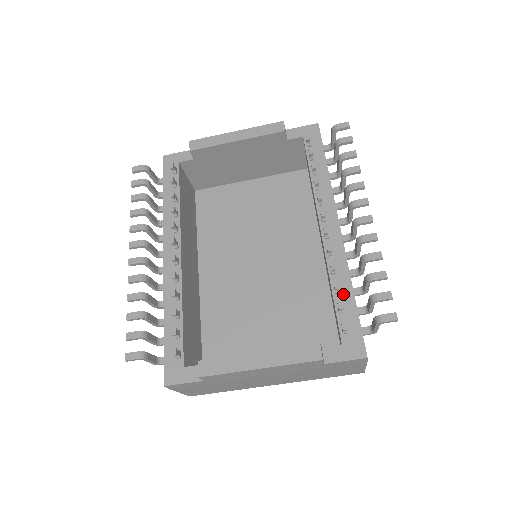
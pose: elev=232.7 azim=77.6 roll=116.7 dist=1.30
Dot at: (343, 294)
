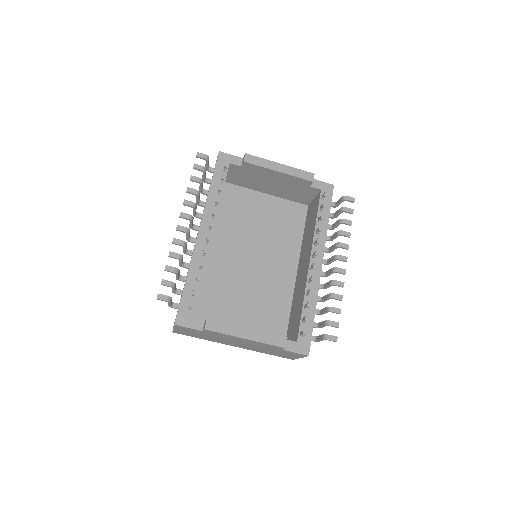
Dot at: (309, 311)
